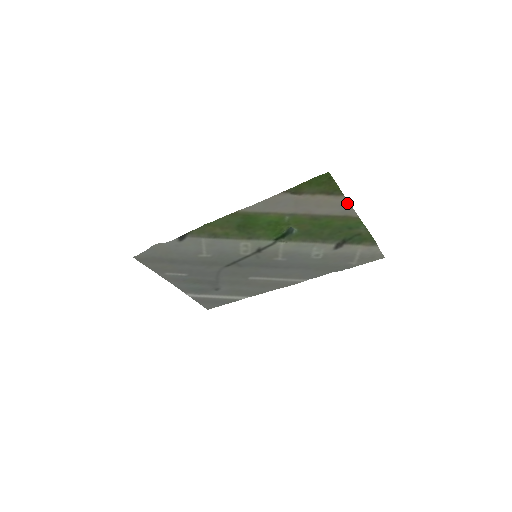
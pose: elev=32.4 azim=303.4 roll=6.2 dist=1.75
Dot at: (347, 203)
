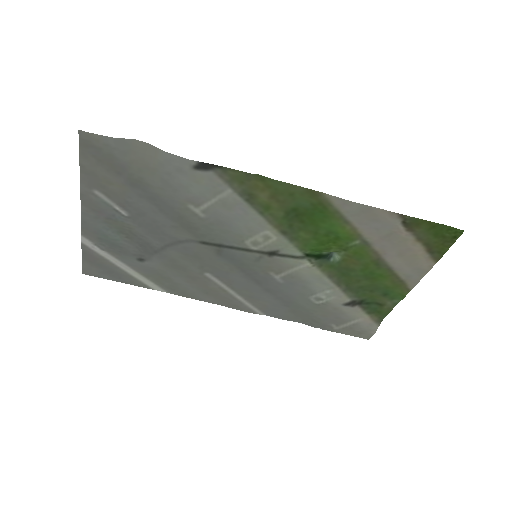
Dot at: (426, 271)
